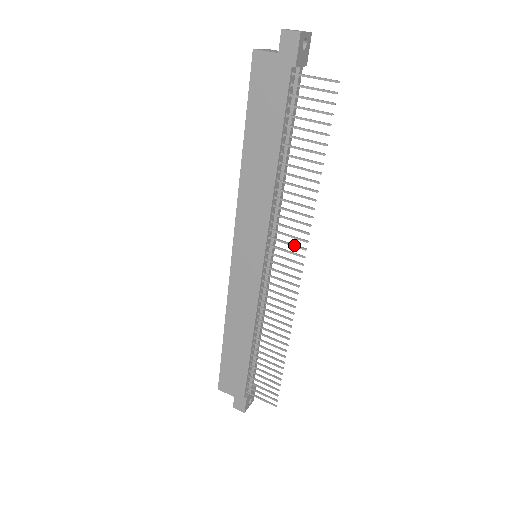
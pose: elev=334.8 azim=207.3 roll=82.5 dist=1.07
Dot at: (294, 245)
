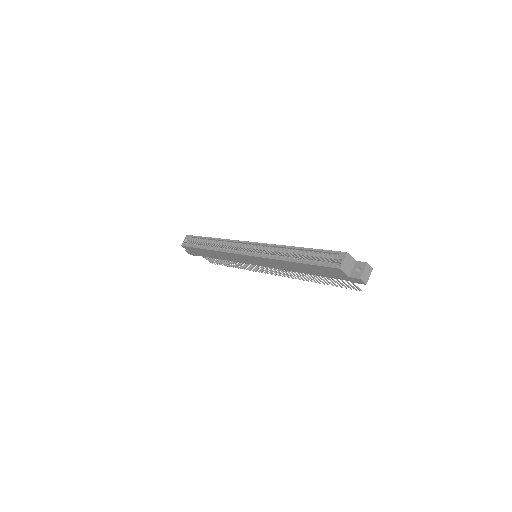
Dot at: (282, 274)
